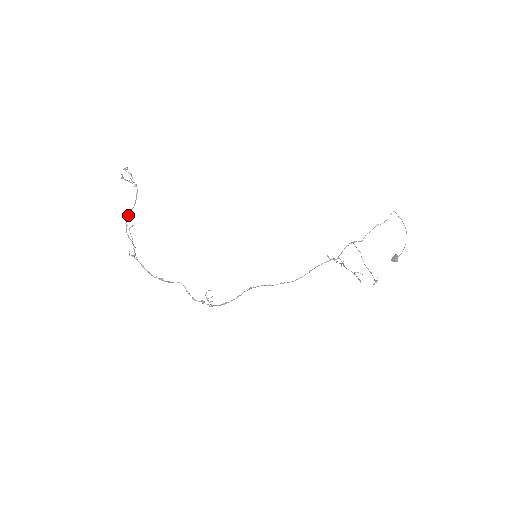
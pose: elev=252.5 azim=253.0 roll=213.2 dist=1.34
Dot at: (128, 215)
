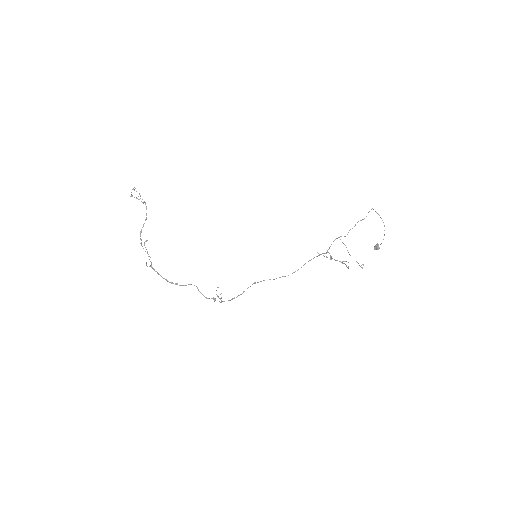
Dot at: (141, 230)
